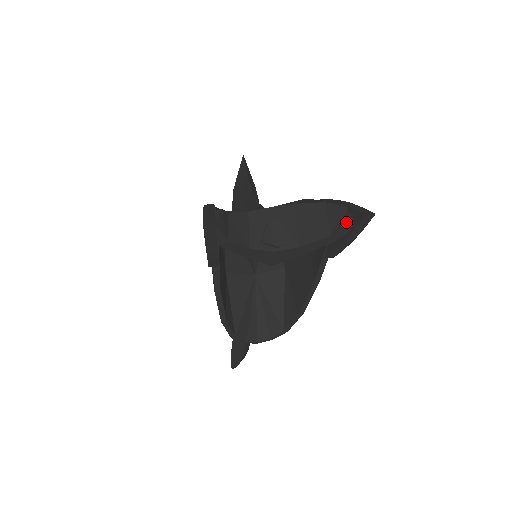
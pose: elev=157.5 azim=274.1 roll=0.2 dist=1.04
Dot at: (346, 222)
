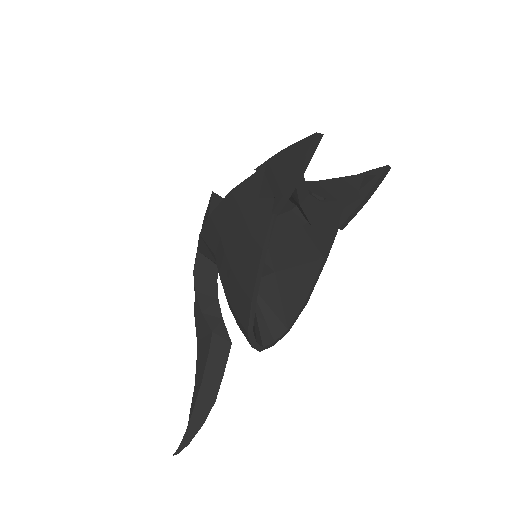
Dot at: (369, 179)
